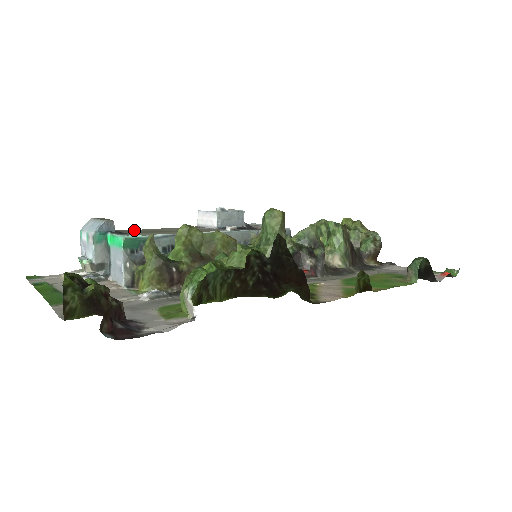
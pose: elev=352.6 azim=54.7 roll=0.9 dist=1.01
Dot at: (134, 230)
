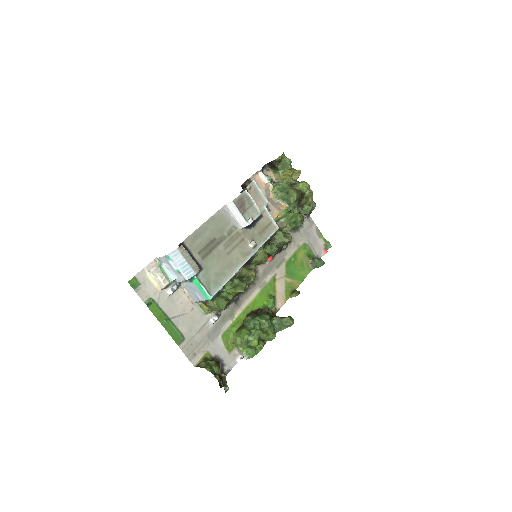
Dot at: (196, 241)
